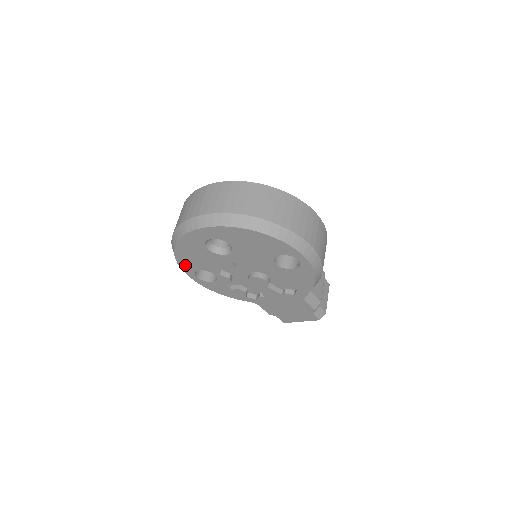
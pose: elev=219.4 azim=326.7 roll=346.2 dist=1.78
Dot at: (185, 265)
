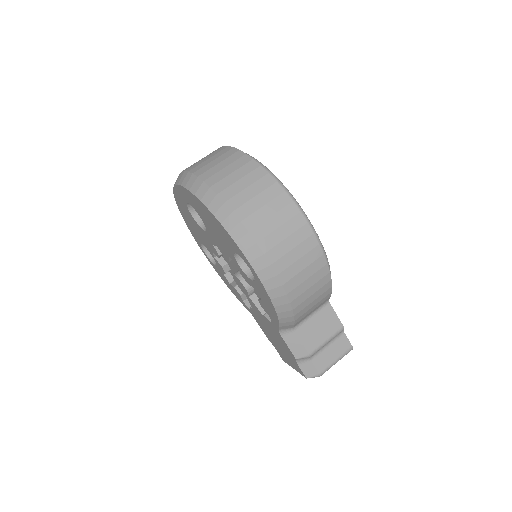
Dot at: (192, 232)
